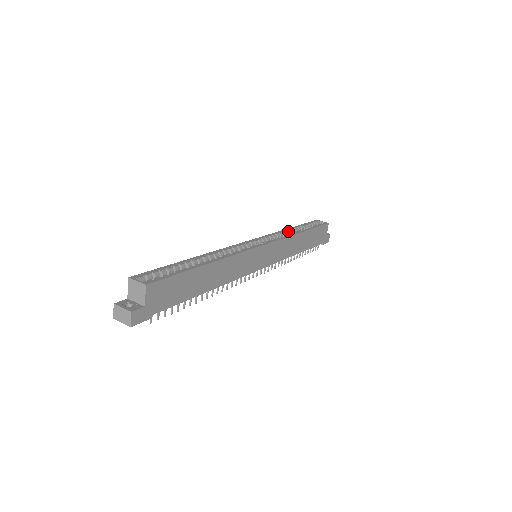
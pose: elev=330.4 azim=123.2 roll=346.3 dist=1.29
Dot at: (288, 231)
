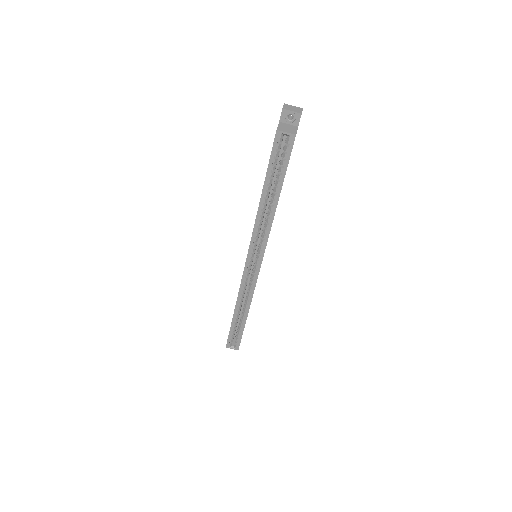
Dot at: (263, 212)
